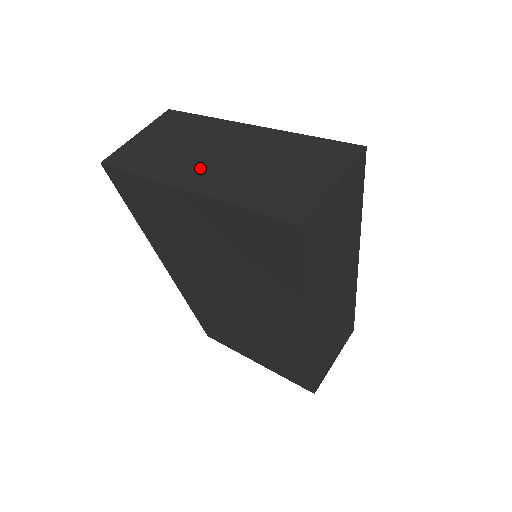
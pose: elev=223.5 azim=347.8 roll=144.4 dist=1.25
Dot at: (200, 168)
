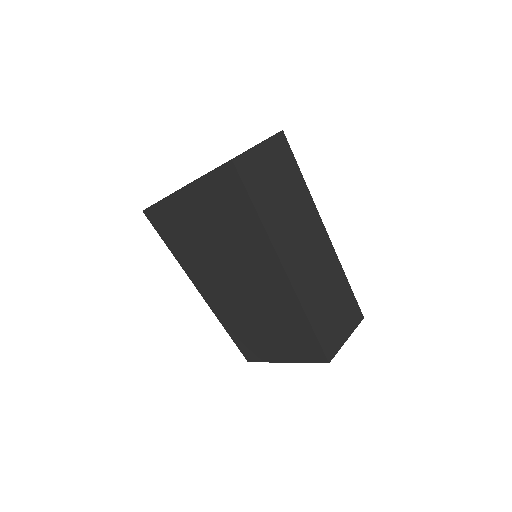
Dot at: occluded
